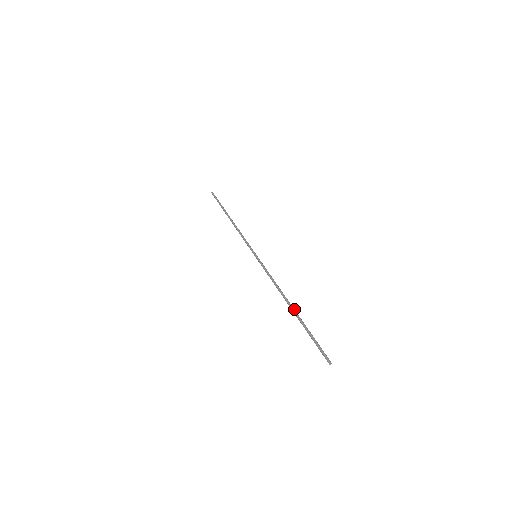
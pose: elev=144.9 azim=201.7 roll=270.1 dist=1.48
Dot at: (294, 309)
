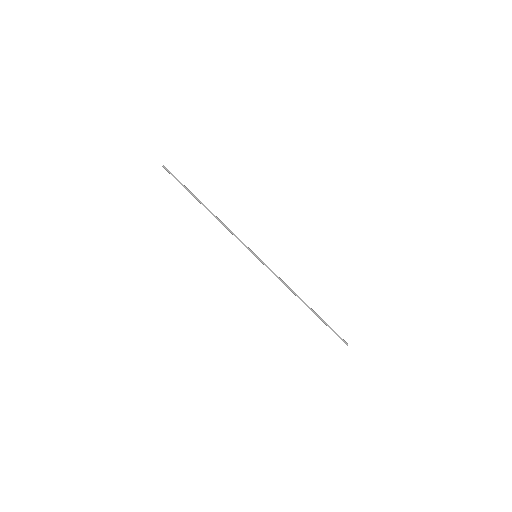
Dot at: occluded
